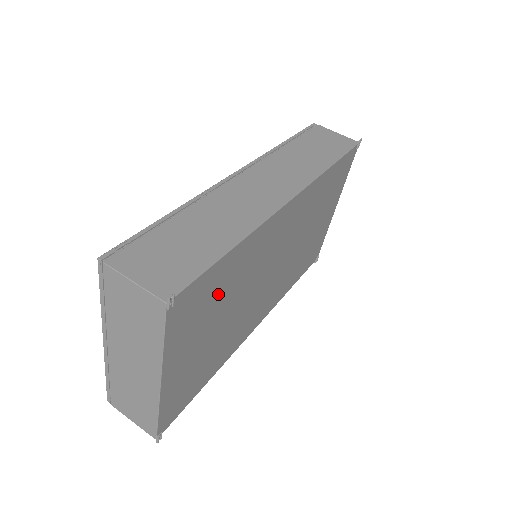
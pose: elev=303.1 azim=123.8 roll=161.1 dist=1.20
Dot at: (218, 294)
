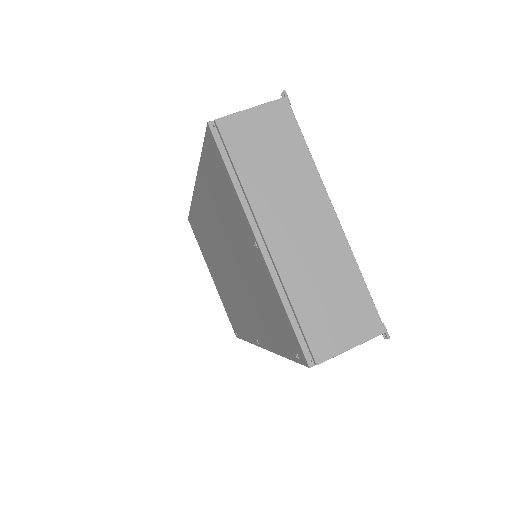
Dot at: occluded
